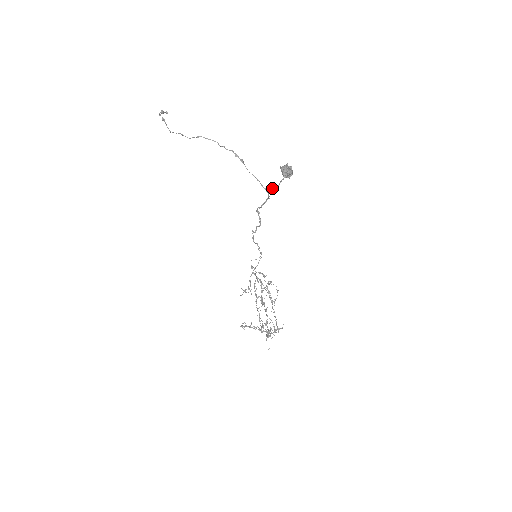
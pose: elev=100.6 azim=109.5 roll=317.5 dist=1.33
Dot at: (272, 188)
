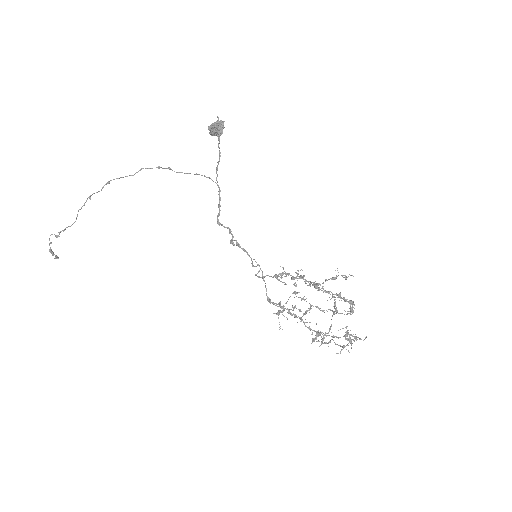
Dot at: (216, 167)
